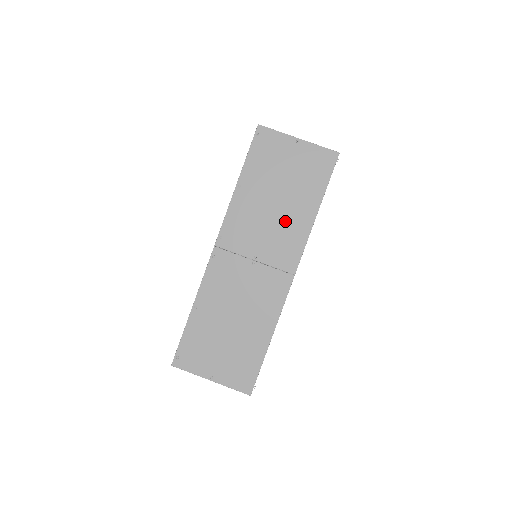
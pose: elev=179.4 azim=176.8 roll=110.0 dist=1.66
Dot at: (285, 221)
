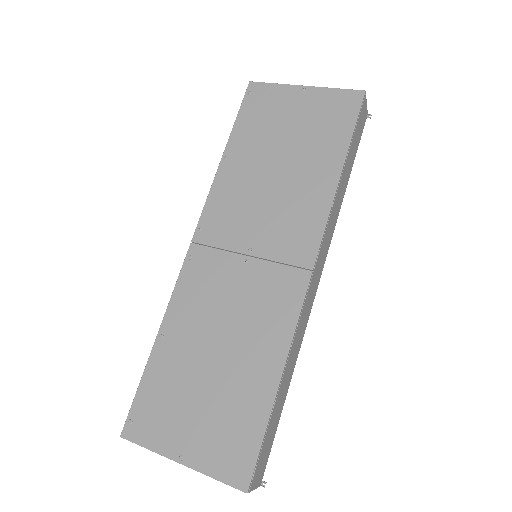
Dot at: (292, 193)
